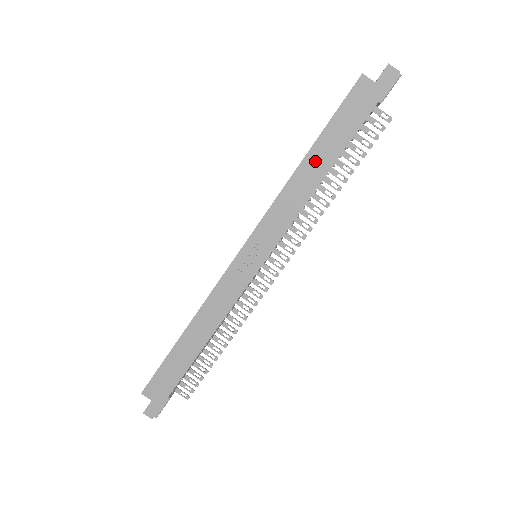
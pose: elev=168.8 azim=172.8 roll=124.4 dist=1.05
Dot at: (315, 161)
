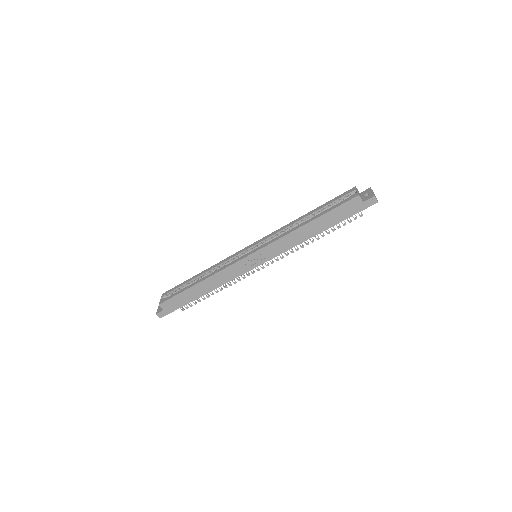
Dot at: (313, 227)
